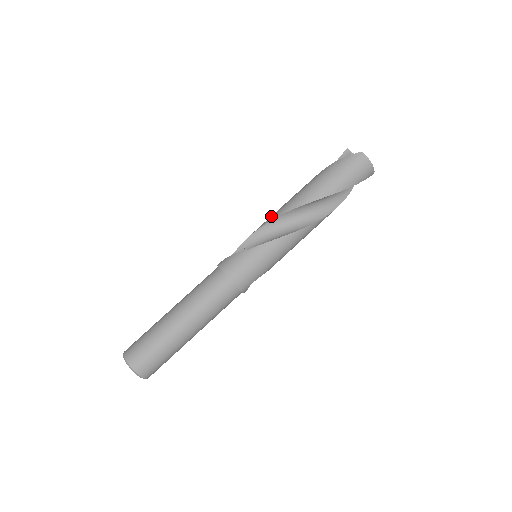
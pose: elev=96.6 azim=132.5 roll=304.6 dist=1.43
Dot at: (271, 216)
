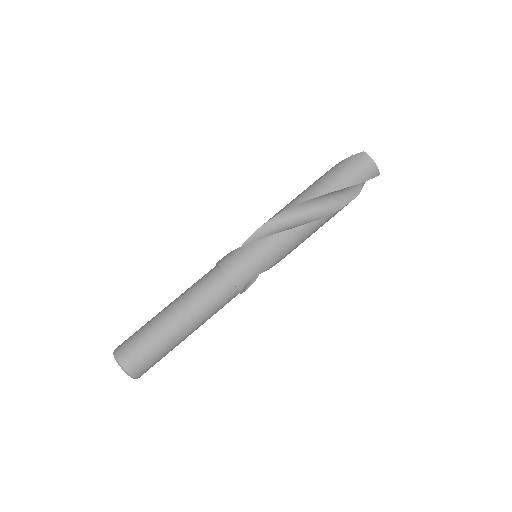
Dot at: occluded
